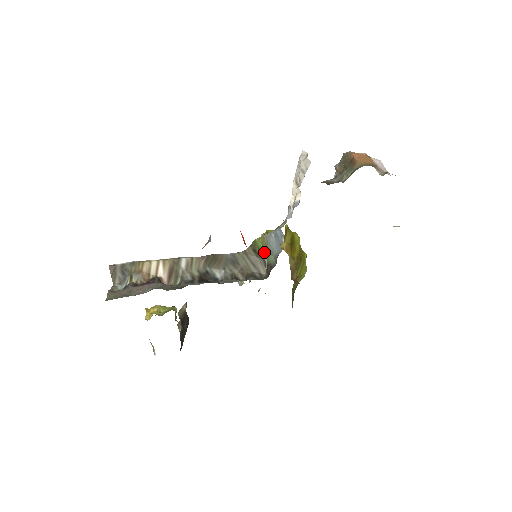
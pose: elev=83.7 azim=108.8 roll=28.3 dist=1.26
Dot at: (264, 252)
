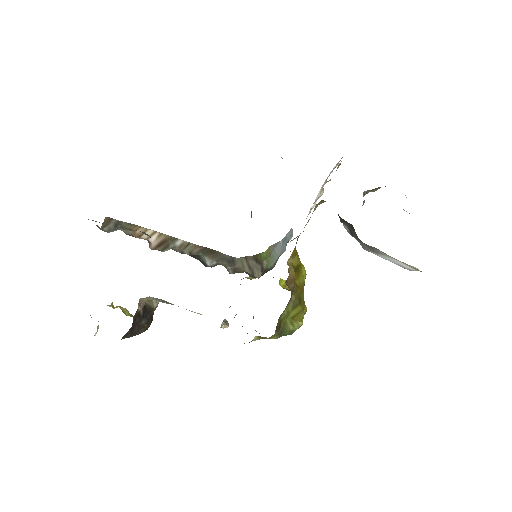
Dot at: (265, 259)
